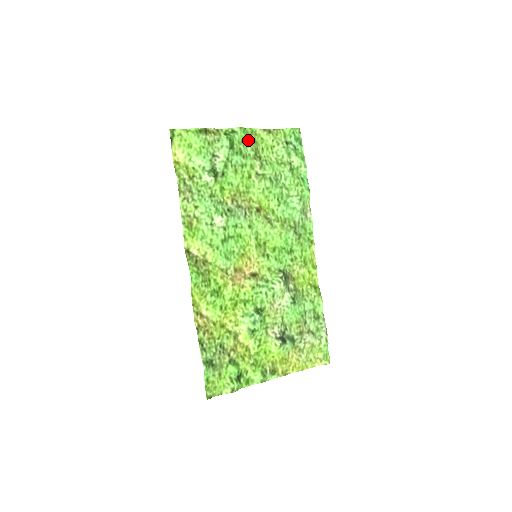
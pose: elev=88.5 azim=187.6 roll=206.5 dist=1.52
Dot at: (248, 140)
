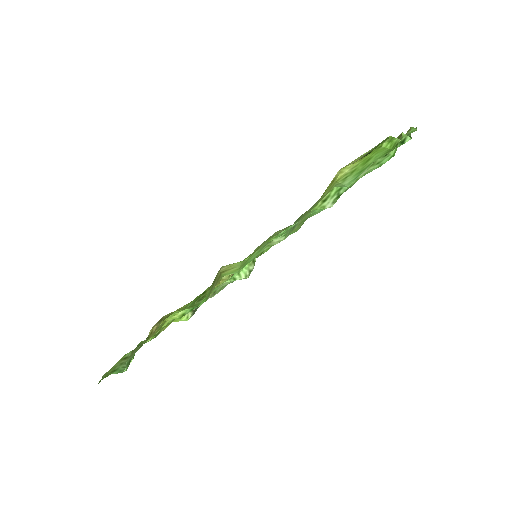
Dot at: occluded
